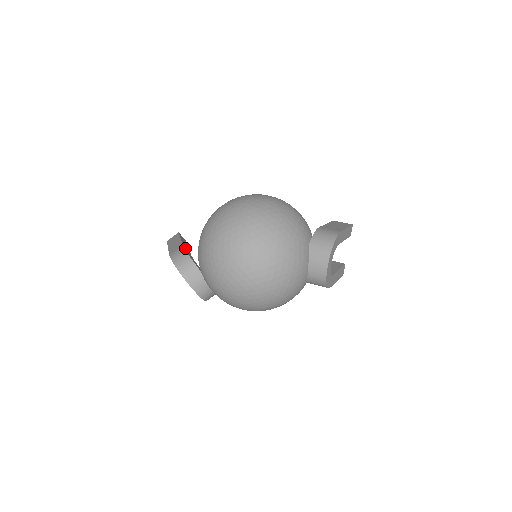
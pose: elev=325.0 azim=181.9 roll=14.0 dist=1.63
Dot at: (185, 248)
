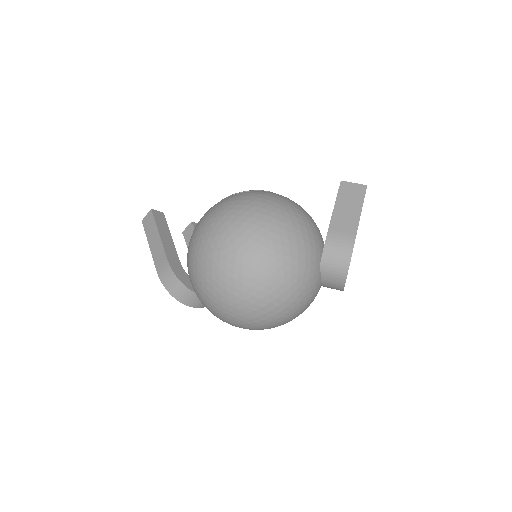
Dot at: (172, 264)
